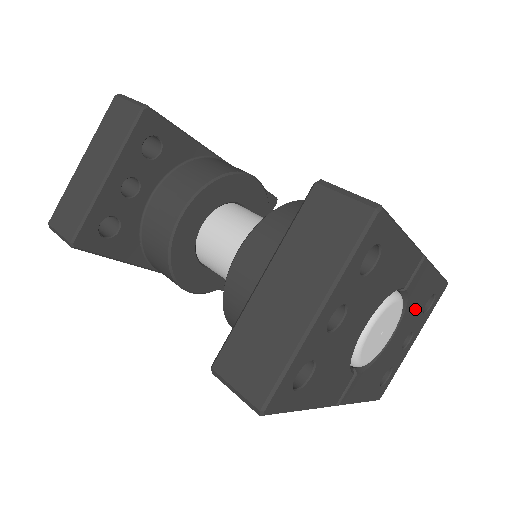
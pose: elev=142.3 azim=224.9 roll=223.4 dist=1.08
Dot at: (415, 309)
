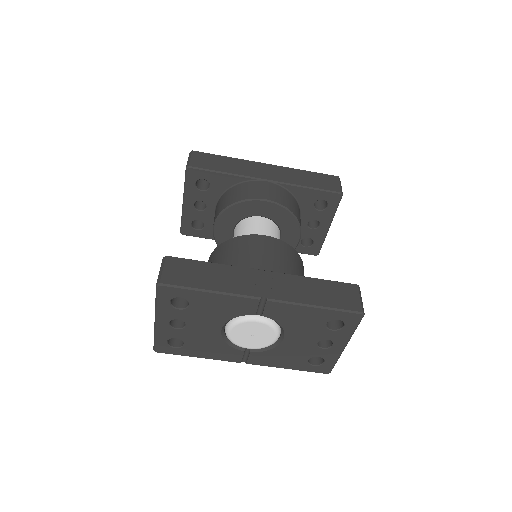
Dot at: (304, 327)
